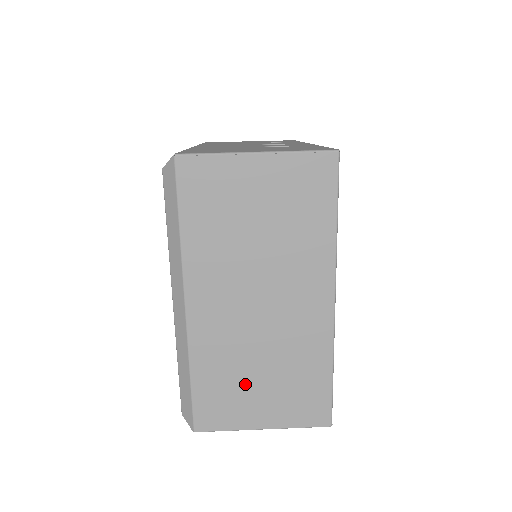
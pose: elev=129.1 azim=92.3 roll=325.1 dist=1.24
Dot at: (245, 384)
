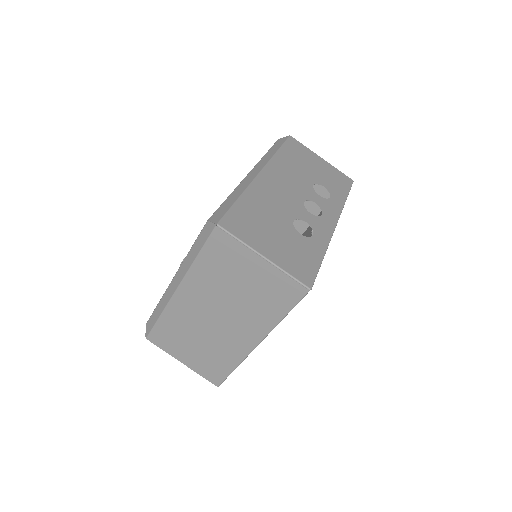
Dot at: (185, 341)
